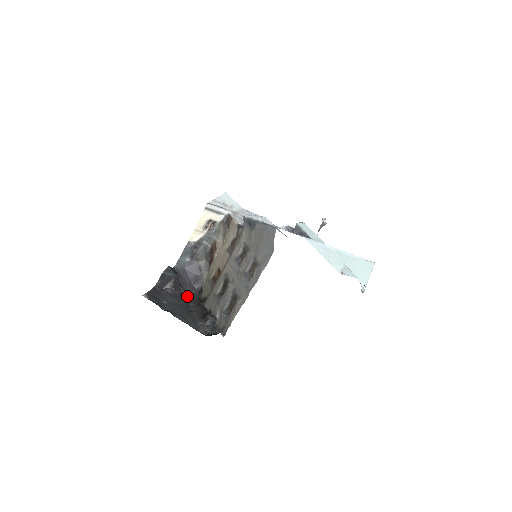
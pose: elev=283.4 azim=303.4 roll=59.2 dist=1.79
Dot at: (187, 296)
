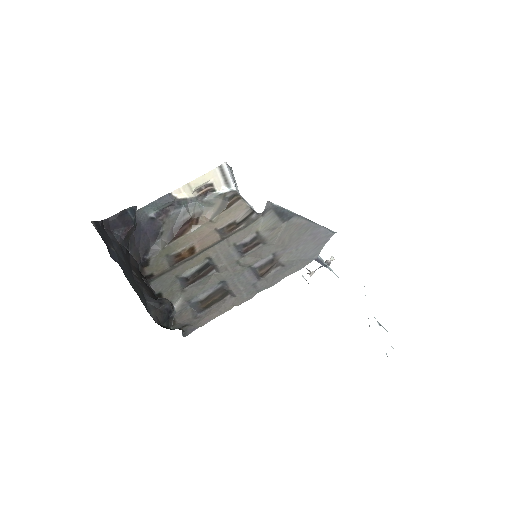
Dot at: (130, 260)
